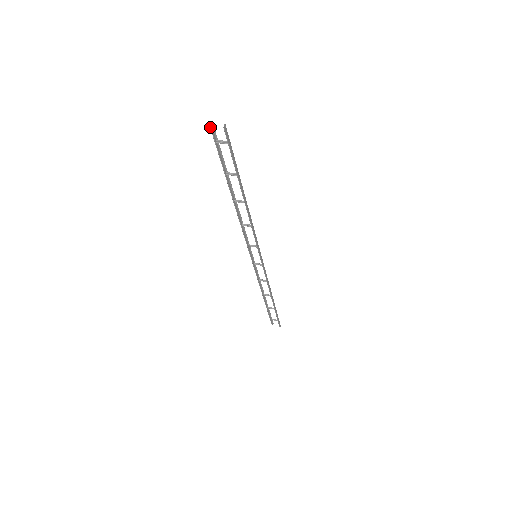
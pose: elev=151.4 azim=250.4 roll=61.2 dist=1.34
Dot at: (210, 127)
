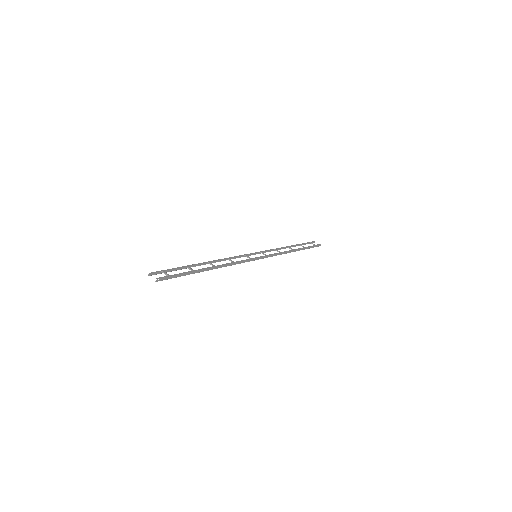
Dot at: occluded
